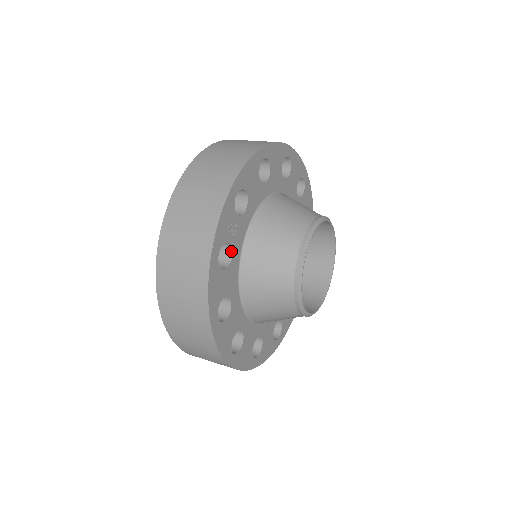
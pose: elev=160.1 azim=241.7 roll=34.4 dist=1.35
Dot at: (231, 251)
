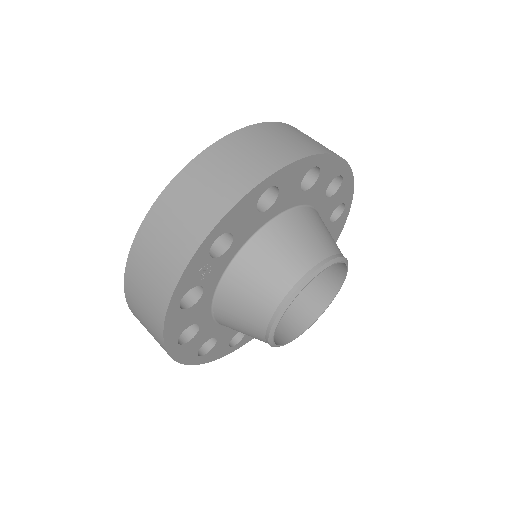
Dot at: (202, 289)
